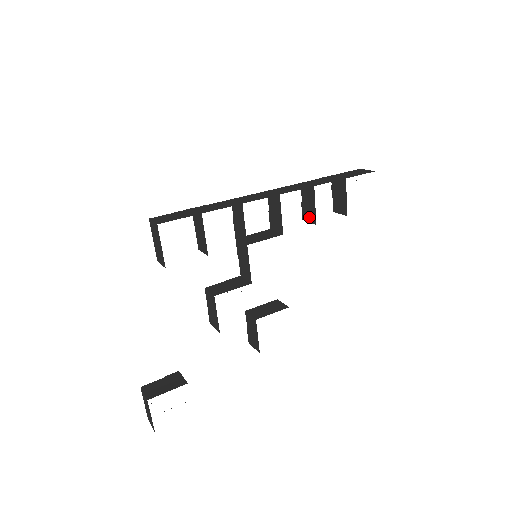
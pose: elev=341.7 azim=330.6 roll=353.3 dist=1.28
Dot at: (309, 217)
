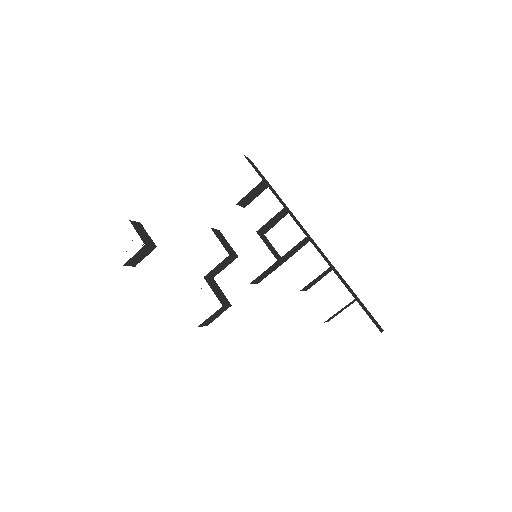
Dot at: (307, 287)
